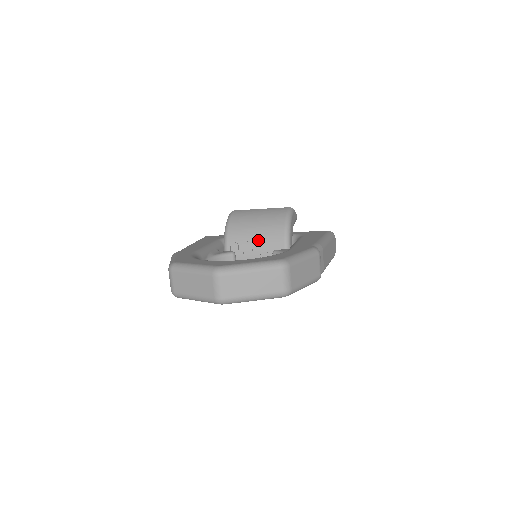
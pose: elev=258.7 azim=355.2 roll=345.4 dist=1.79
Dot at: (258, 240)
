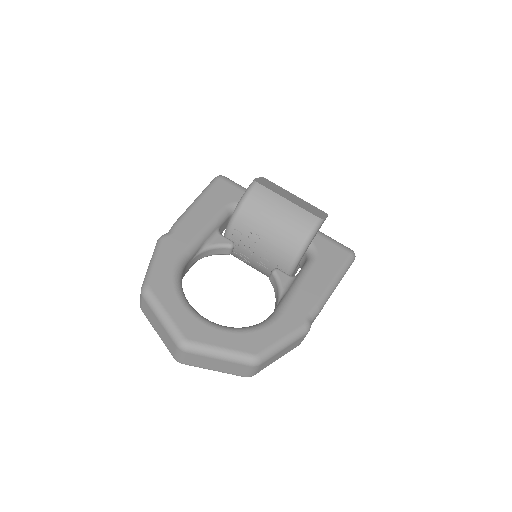
Dot at: (265, 245)
